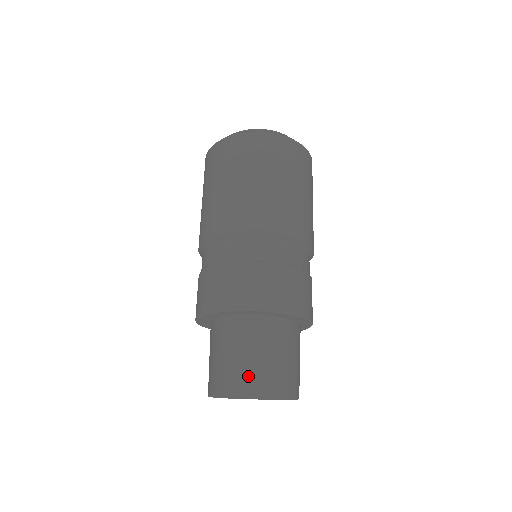
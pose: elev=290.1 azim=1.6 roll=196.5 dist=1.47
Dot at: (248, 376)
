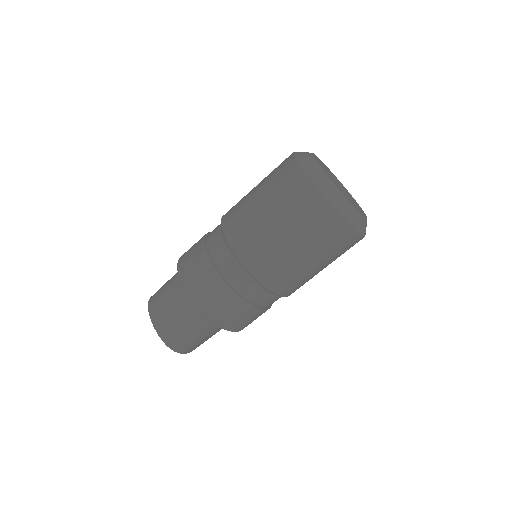
Dot at: (186, 346)
